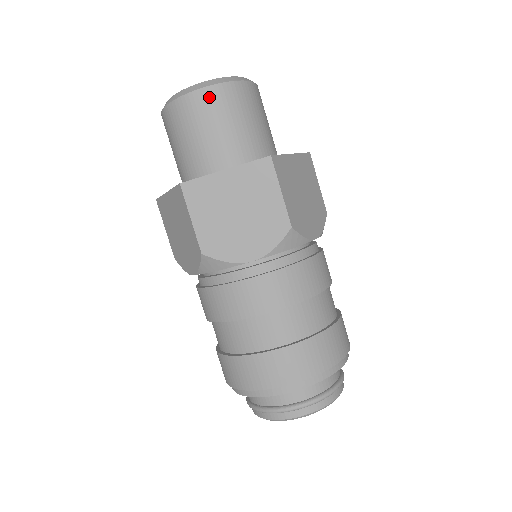
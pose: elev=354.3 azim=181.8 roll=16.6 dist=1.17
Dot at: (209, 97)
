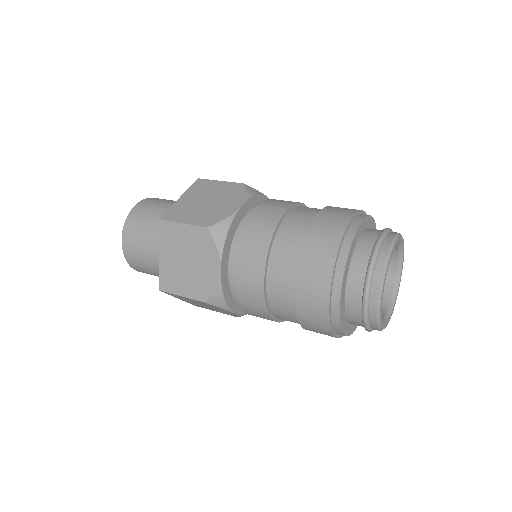
Dot at: (143, 204)
